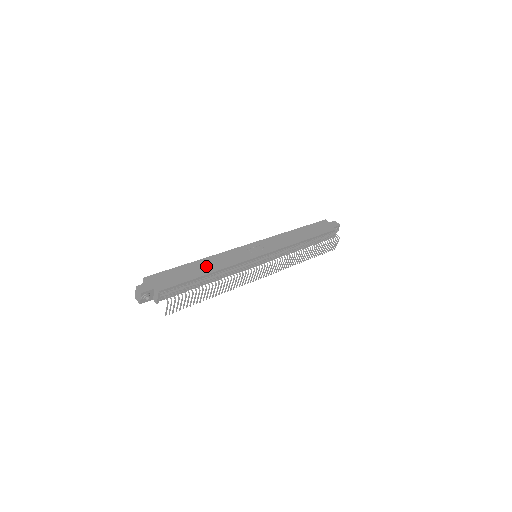
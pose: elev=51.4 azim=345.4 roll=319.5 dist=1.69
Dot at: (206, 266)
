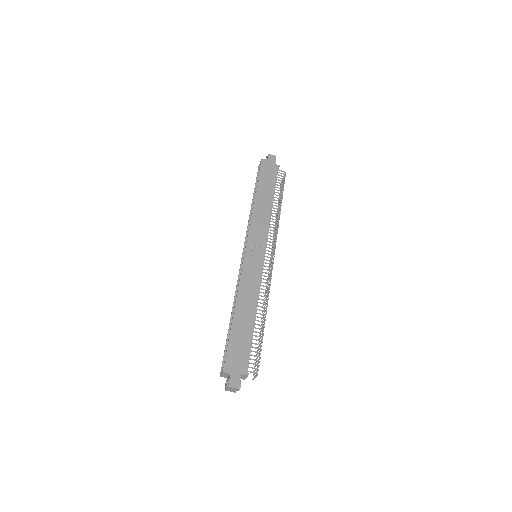
Dot at: (246, 310)
